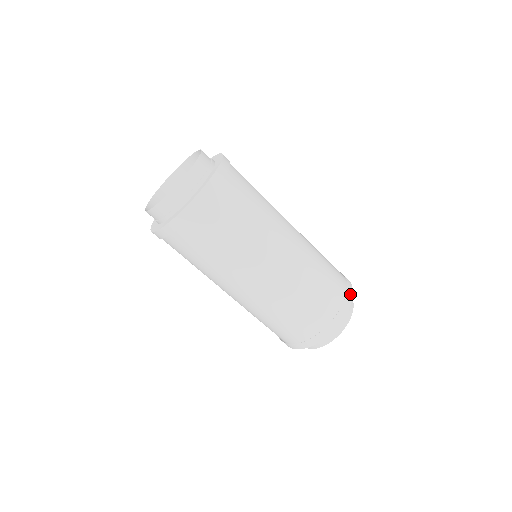
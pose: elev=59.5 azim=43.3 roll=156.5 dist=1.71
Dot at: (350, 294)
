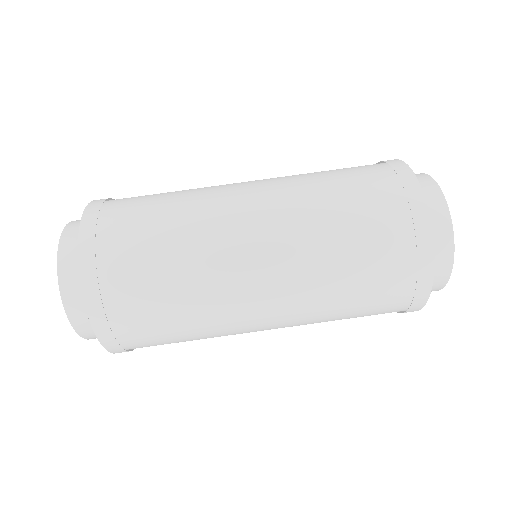
Dot at: (391, 160)
